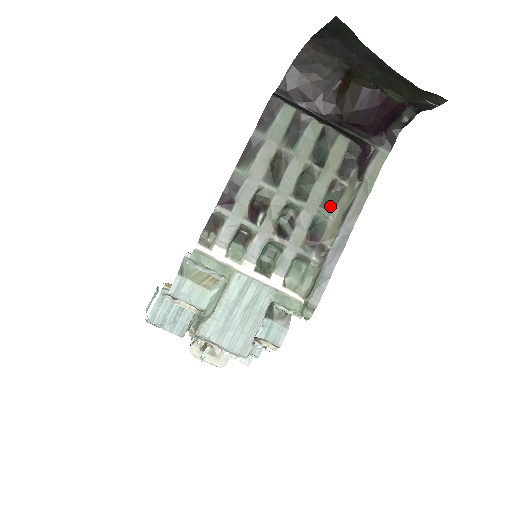
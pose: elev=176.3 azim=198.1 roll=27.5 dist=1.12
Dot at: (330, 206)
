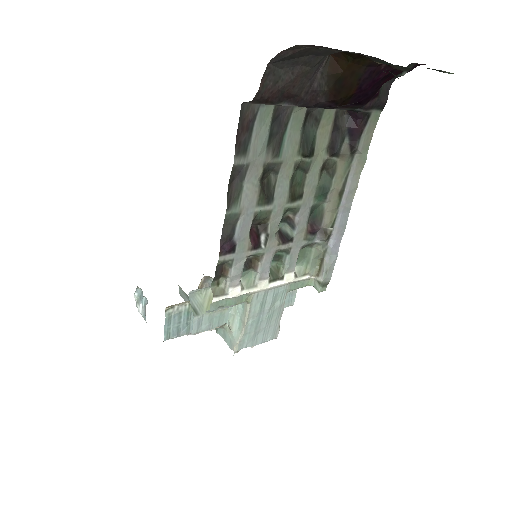
Dot at: (325, 190)
